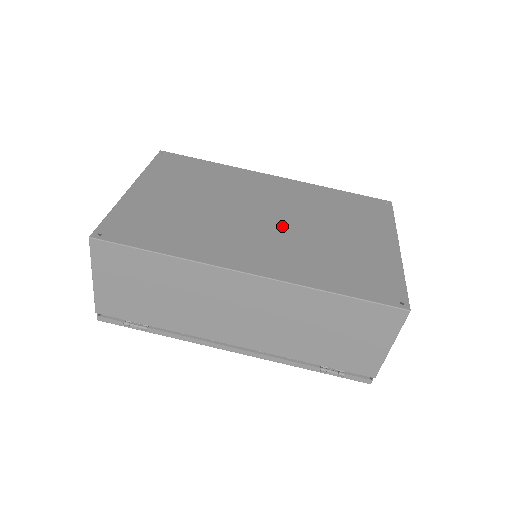
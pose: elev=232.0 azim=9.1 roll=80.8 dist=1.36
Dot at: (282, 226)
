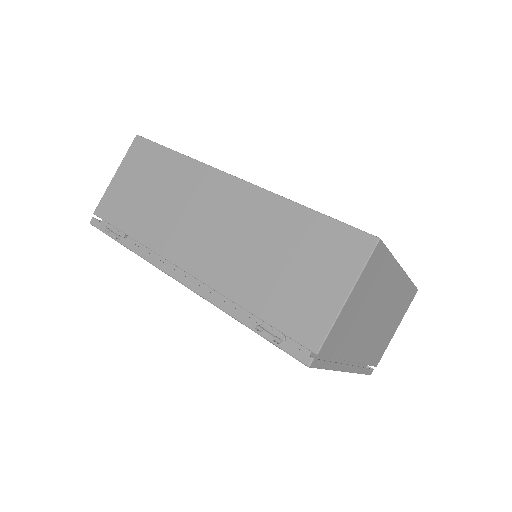
Dot at: occluded
